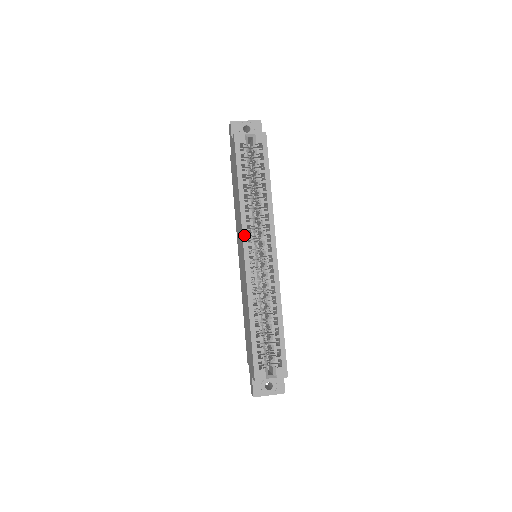
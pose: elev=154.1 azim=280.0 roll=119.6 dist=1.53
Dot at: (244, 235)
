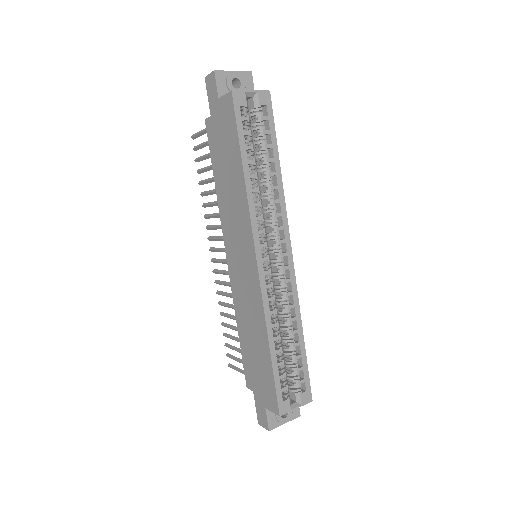
Dot at: (255, 234)
